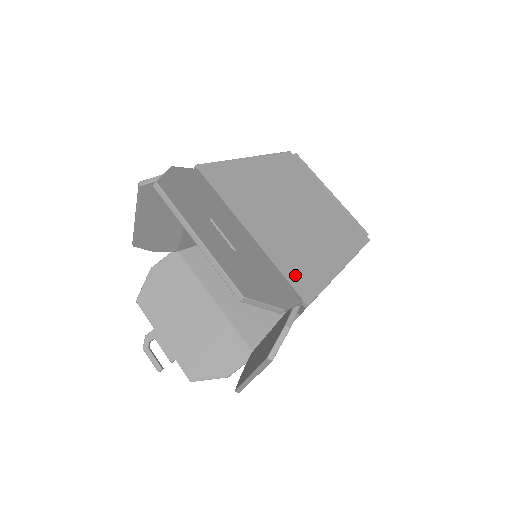
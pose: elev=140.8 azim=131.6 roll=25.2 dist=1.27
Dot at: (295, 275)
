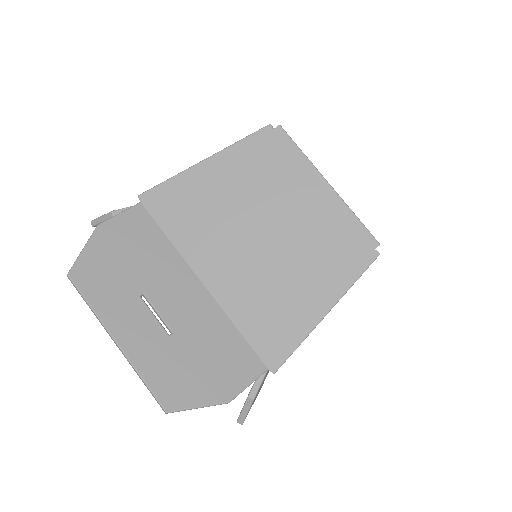
Dot at: (260, 334)
